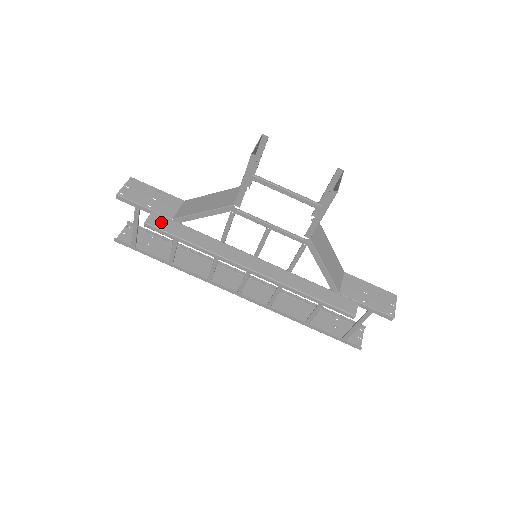
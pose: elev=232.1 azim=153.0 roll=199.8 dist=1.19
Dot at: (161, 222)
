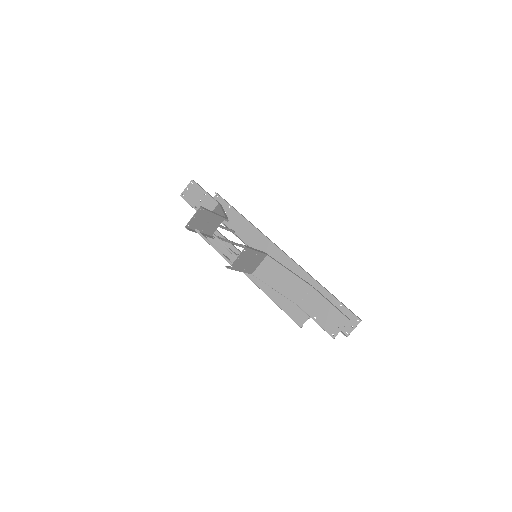
Dot at: occluded
